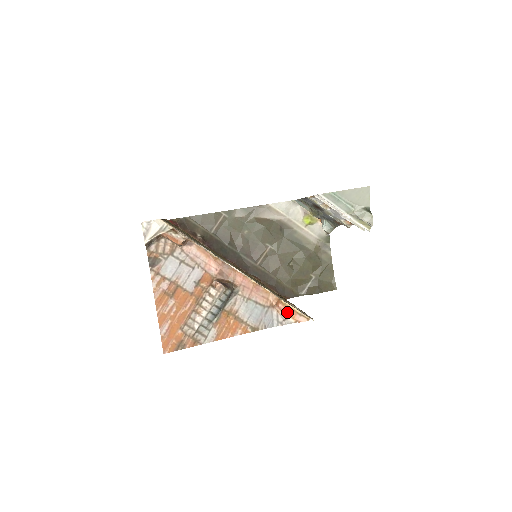
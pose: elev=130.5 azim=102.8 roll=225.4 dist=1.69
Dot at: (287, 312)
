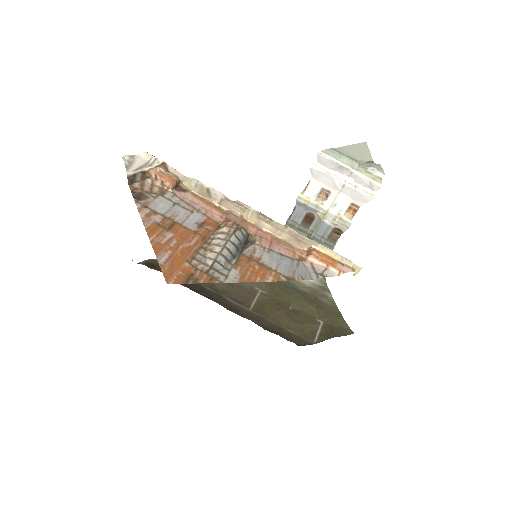
Dot at: (325, 260)
